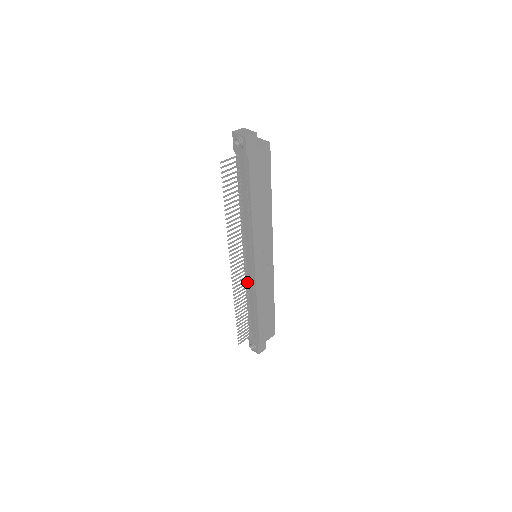
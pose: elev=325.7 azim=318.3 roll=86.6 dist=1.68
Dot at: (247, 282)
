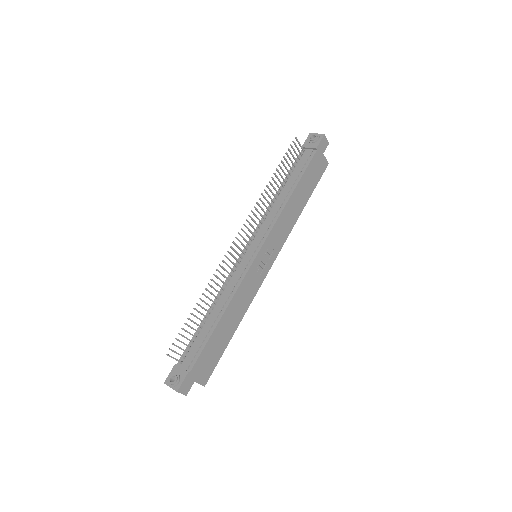
Dot at: (229, 279)
